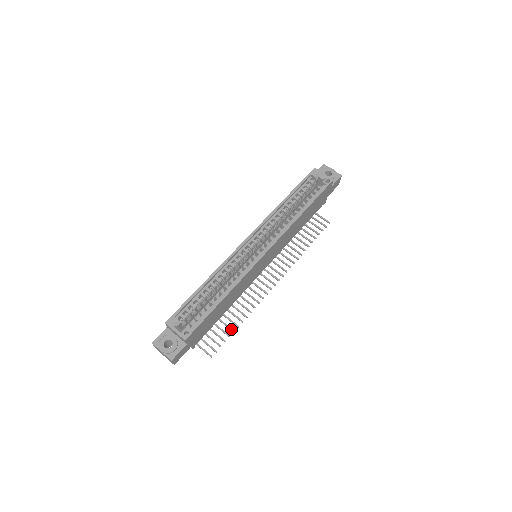
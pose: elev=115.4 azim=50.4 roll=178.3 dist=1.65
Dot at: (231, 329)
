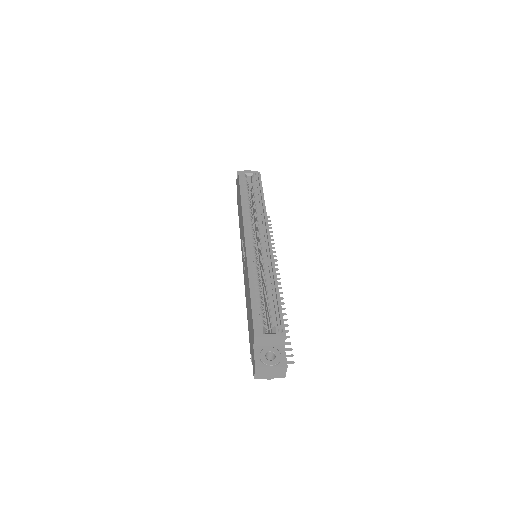
Dot at: occluded
